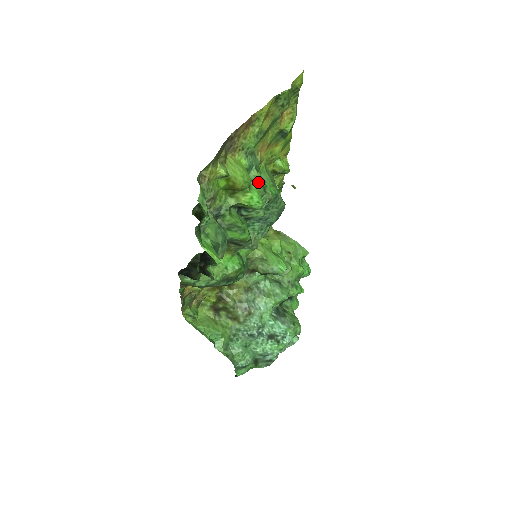
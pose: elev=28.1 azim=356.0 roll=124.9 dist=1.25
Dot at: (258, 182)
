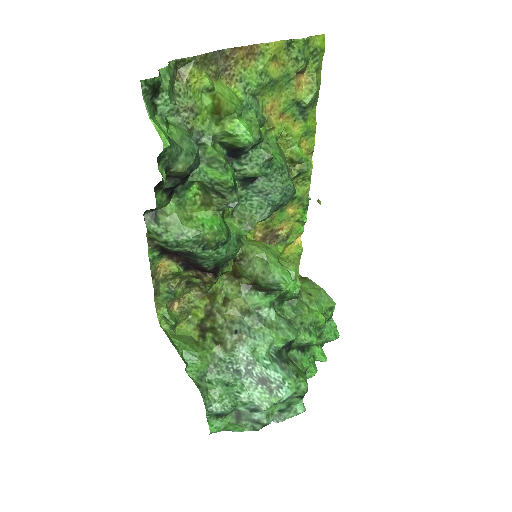
Dot at: (254, 124)
